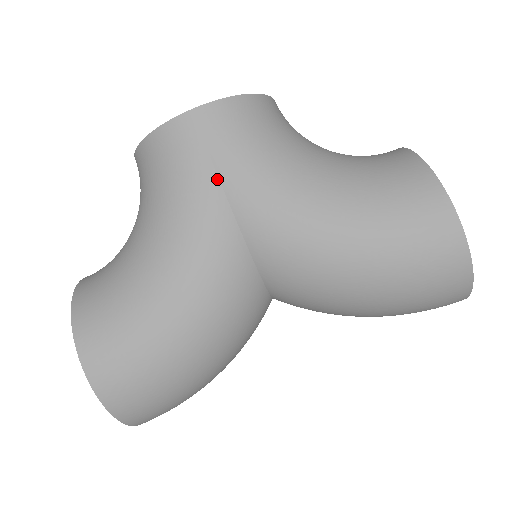
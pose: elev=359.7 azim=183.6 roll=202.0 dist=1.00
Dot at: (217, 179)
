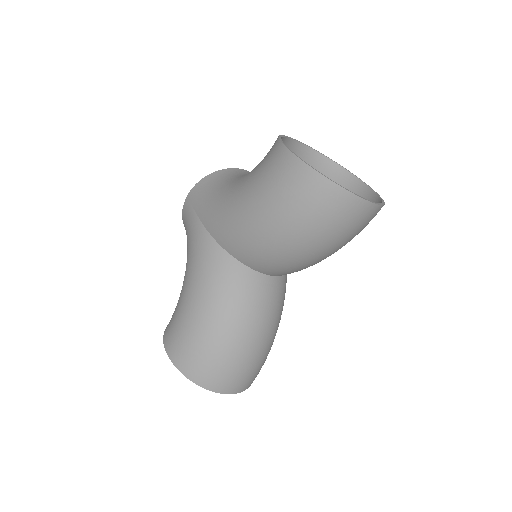
Dot at: (198, 218)
